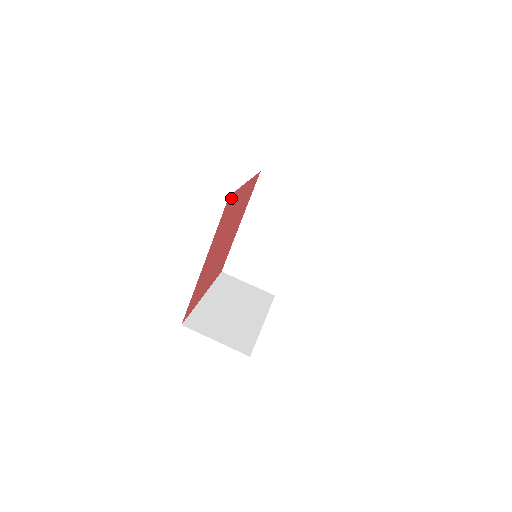
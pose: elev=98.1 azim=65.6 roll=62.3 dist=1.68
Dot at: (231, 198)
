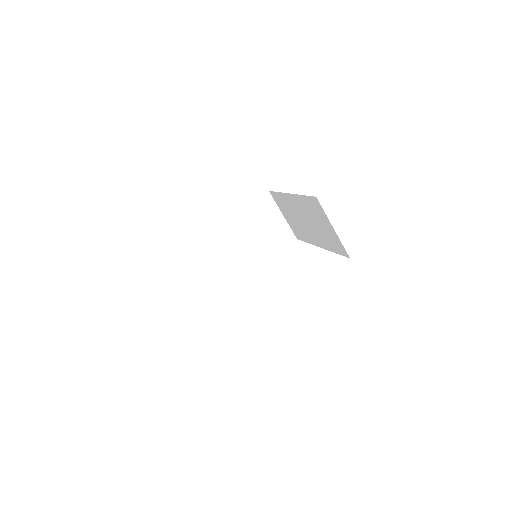
Dot at: occluded
